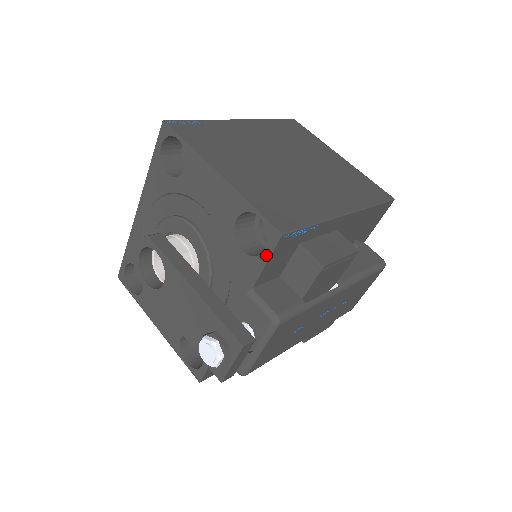
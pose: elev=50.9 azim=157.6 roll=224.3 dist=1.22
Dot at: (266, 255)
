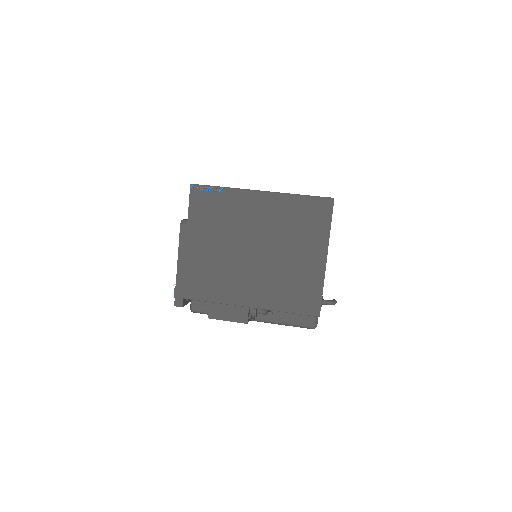
Dot at: occluded
